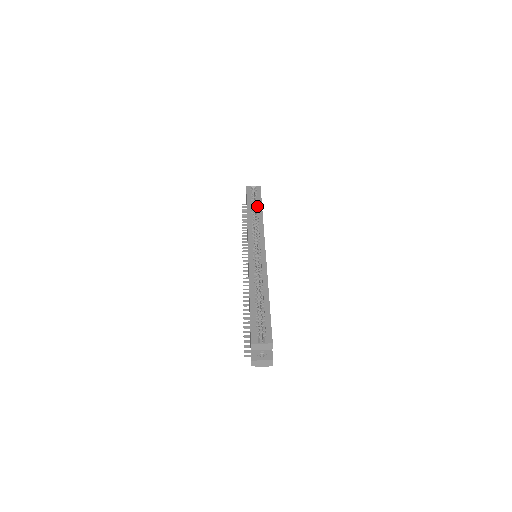
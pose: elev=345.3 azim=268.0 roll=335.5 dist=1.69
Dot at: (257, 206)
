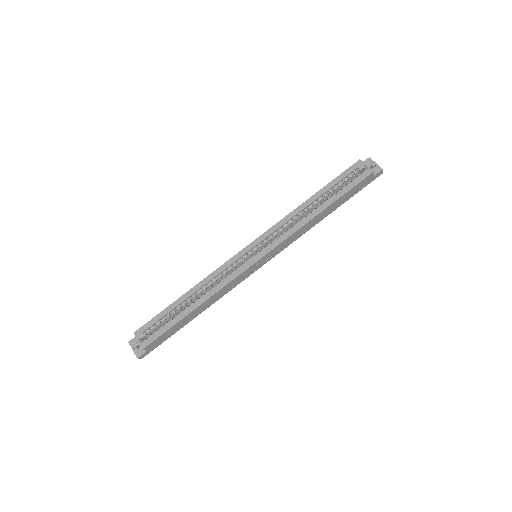
Dot at: (329, 199)
